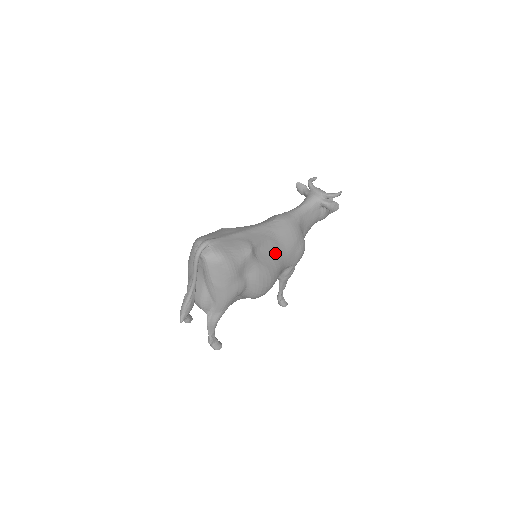
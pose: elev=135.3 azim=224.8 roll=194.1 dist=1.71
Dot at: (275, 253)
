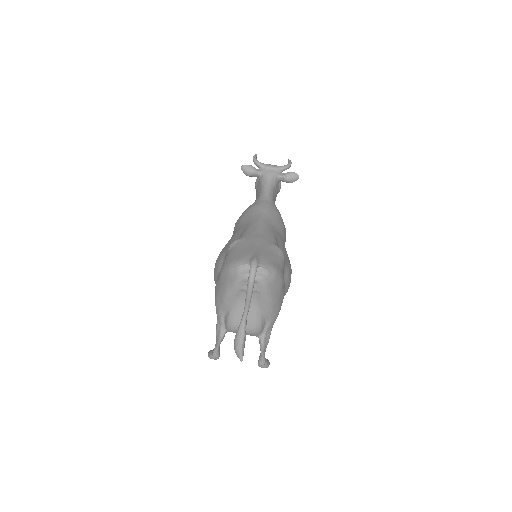
Dot at: (283, 245)
